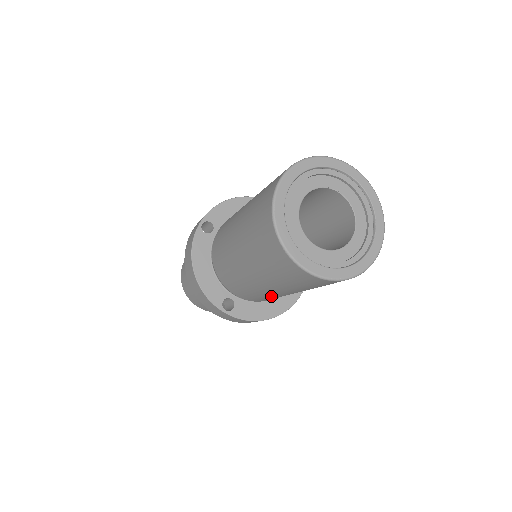
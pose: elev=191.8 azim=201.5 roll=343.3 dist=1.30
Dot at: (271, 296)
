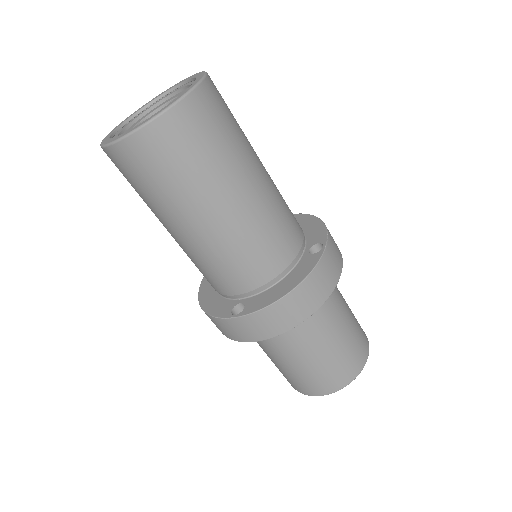
Dot at: (228, 245)
